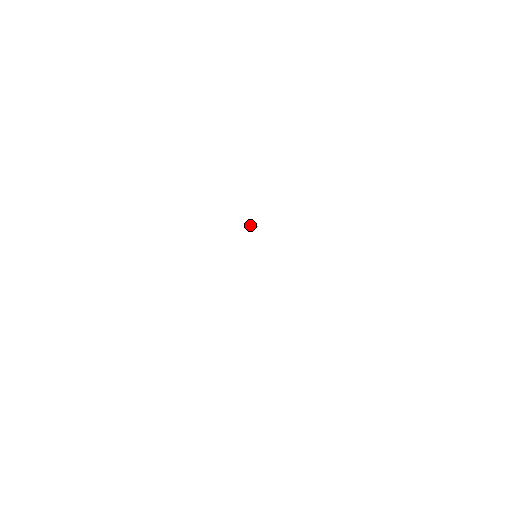
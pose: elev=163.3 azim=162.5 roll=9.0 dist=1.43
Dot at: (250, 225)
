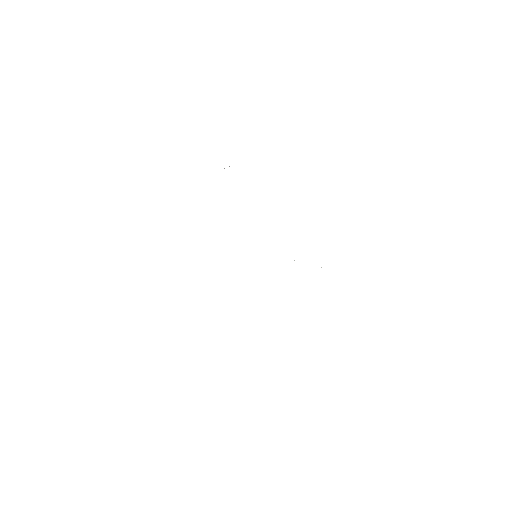
Dot at: (224, 168)
